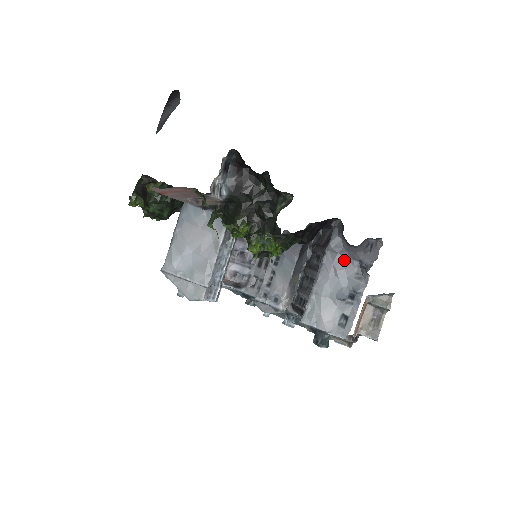
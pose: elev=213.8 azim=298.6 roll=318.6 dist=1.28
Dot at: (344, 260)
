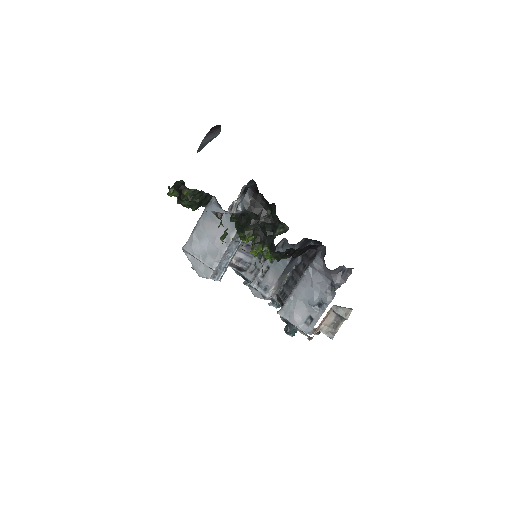
Dot at: (321, 277)
